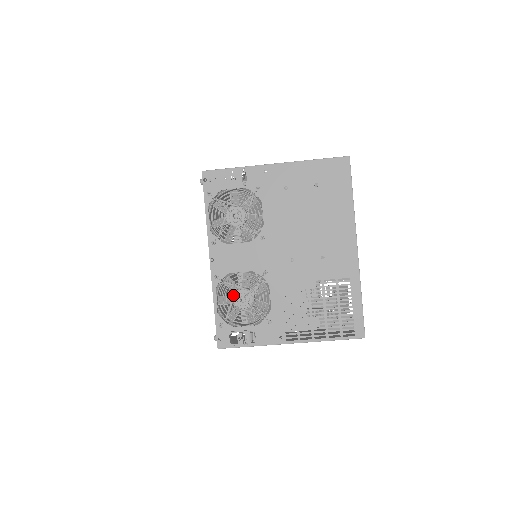
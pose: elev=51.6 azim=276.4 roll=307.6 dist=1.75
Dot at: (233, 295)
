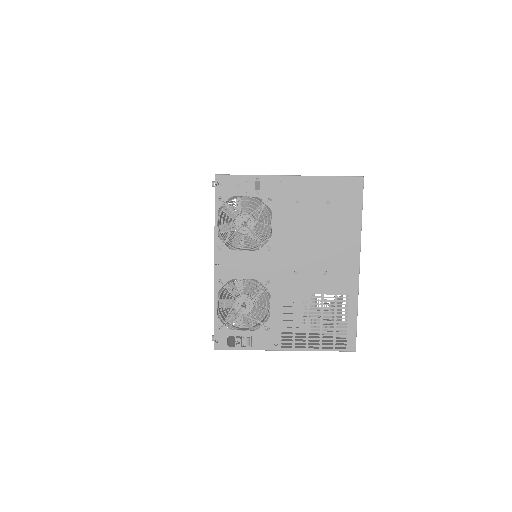
Dot at: (234, 300)
